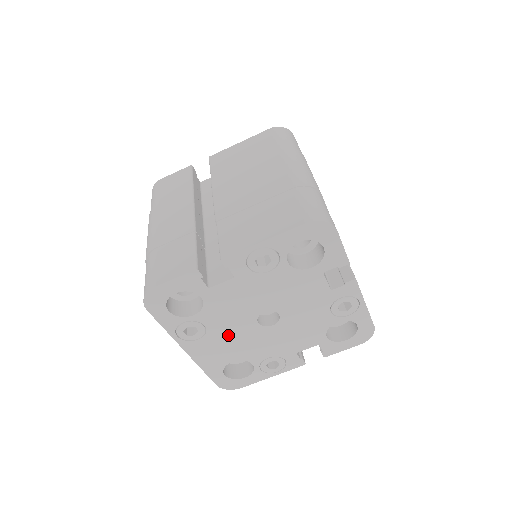
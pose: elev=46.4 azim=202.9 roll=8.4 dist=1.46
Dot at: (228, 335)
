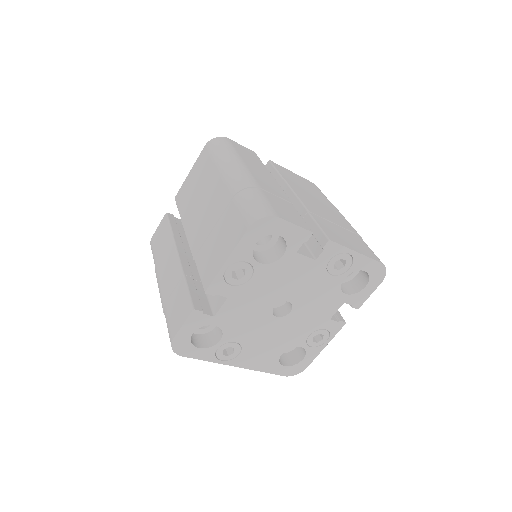
Dot at: (260, 338)
